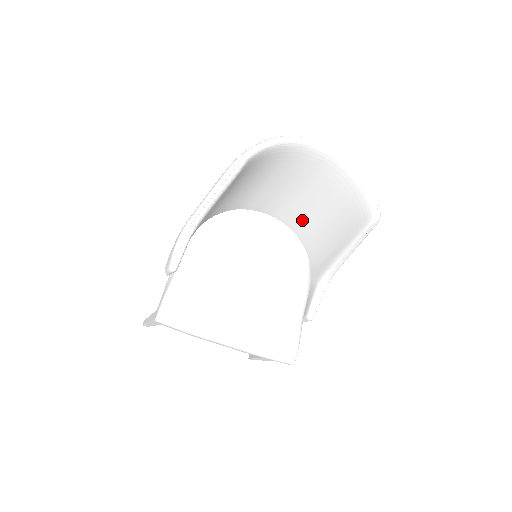
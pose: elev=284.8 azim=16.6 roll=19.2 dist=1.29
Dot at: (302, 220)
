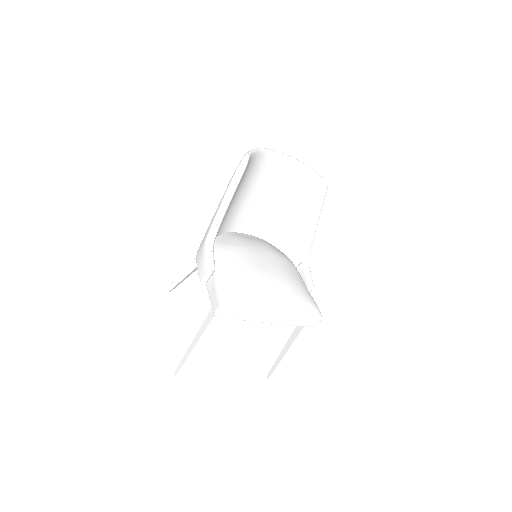
Dot at: (272, 225)
